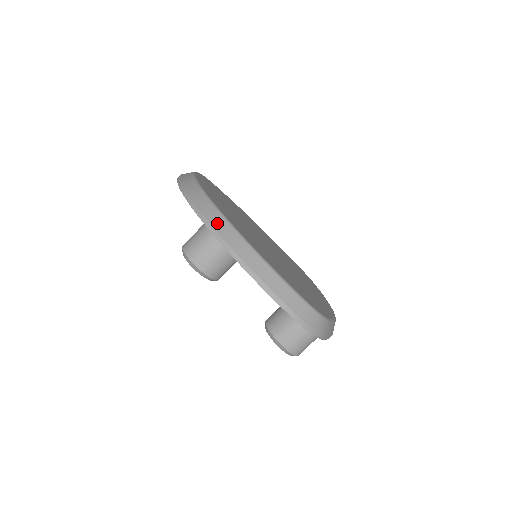
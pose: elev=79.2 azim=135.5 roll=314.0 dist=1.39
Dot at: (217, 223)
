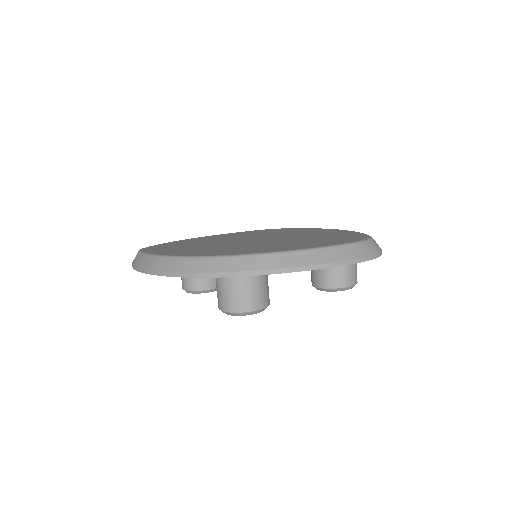
Dot at: (250, 265)
